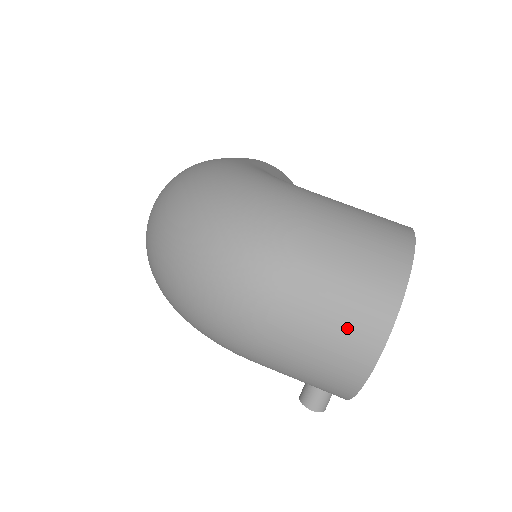
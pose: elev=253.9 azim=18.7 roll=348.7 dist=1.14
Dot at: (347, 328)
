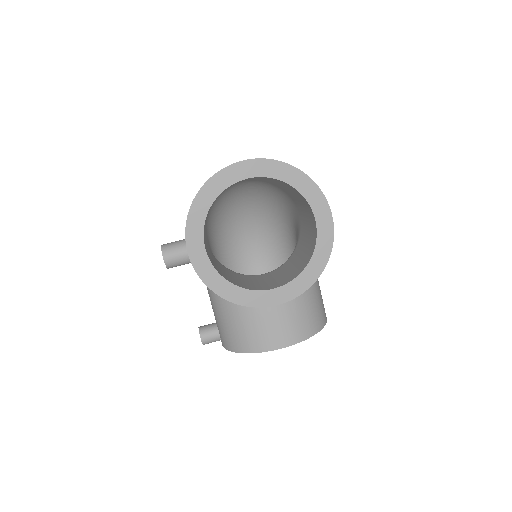
Dot at: occluded
